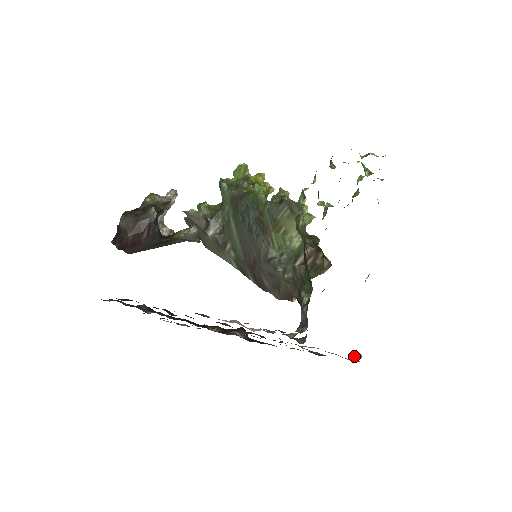
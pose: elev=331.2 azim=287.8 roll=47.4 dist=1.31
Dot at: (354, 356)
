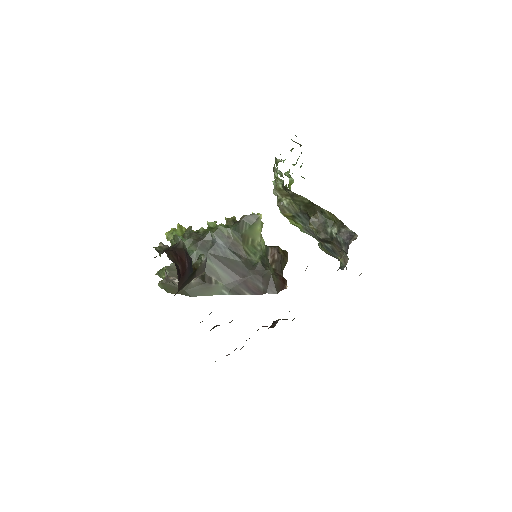
Dot at: occluded
